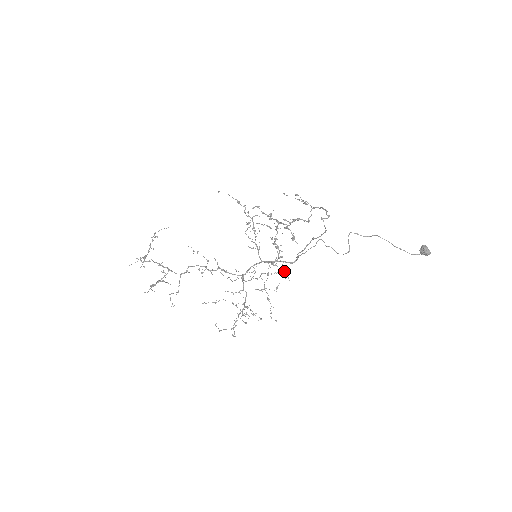
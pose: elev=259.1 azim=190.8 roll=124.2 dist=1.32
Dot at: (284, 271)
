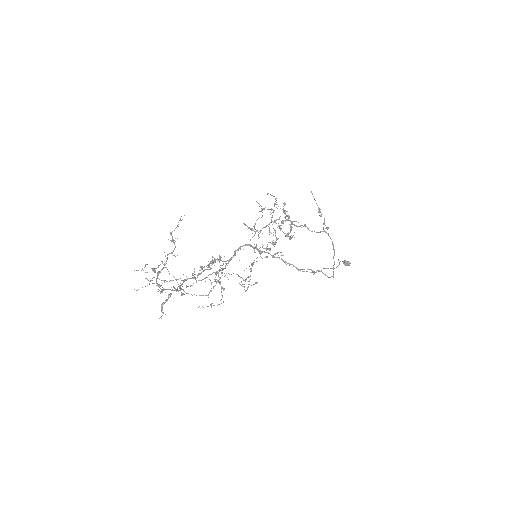
Dot at: occluded
